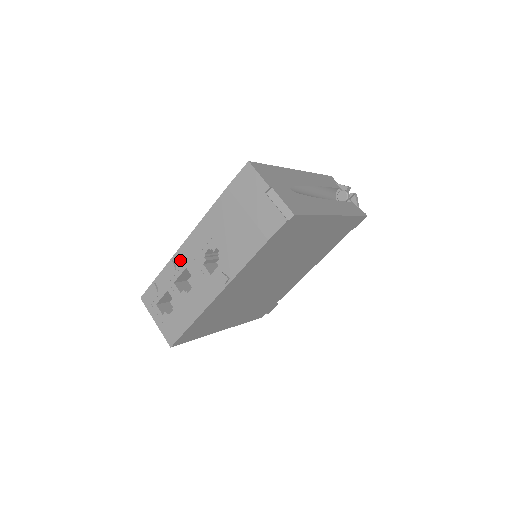
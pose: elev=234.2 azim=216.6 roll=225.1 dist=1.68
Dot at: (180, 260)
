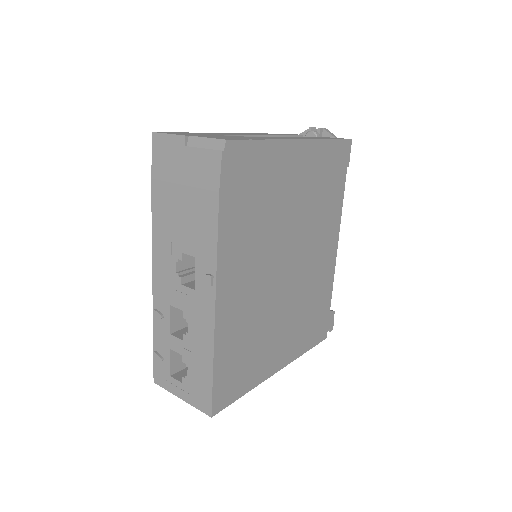
Dot at: (160, 302)
